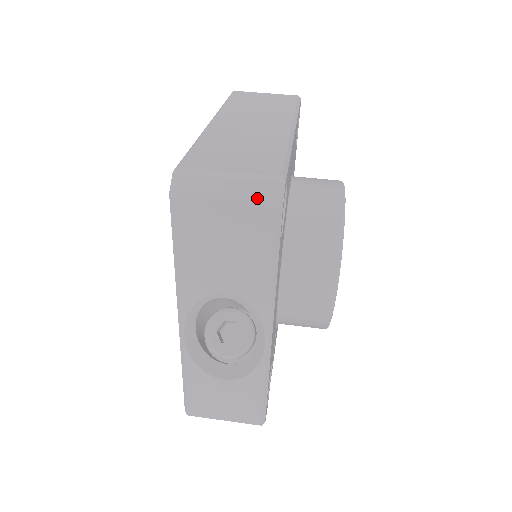
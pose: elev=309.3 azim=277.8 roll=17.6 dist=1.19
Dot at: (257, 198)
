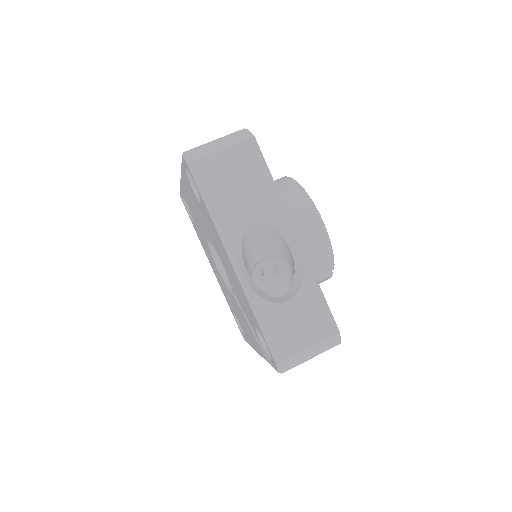
Dot at: (238, 139)
